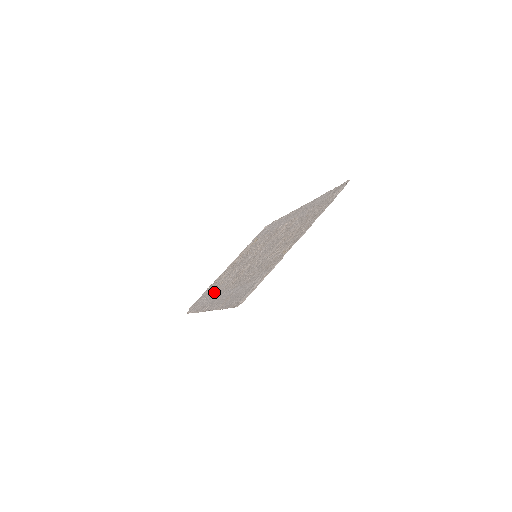
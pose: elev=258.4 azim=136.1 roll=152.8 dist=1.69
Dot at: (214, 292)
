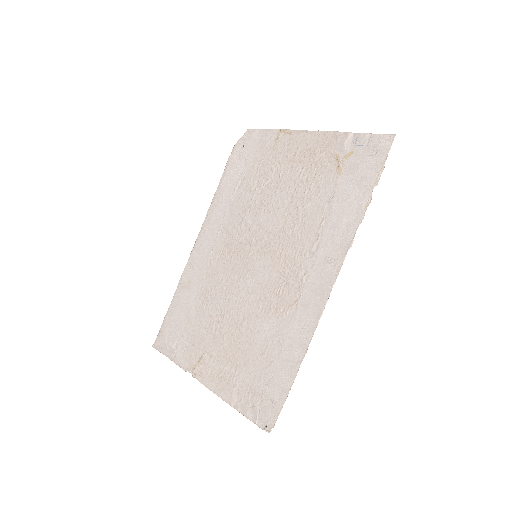
Dot at: (236, 196)
